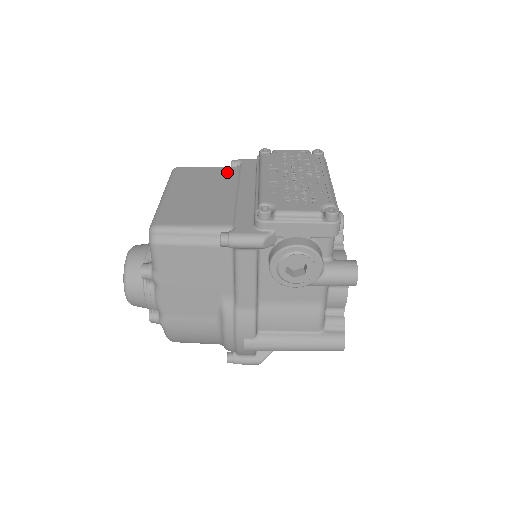
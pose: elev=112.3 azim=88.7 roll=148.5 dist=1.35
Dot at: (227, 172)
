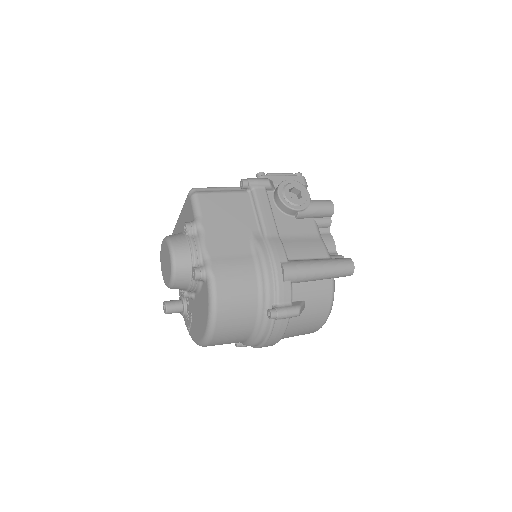
Dot at: occluded
